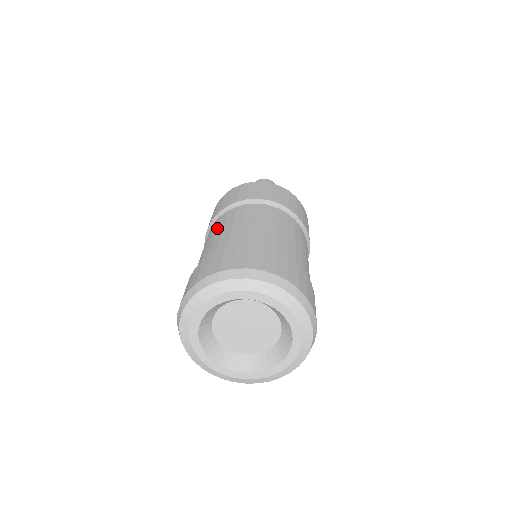
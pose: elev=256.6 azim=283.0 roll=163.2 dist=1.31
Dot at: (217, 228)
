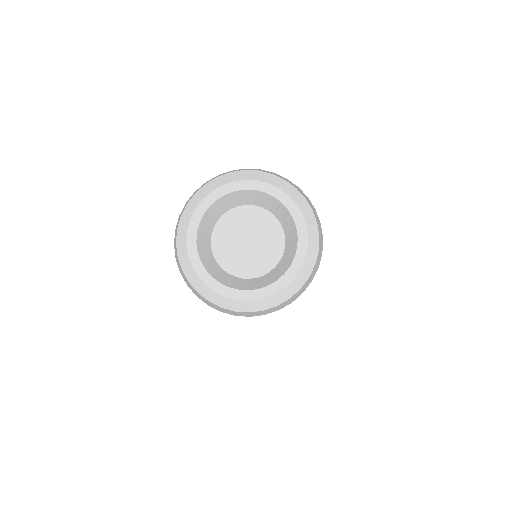
Dot at: occluded
